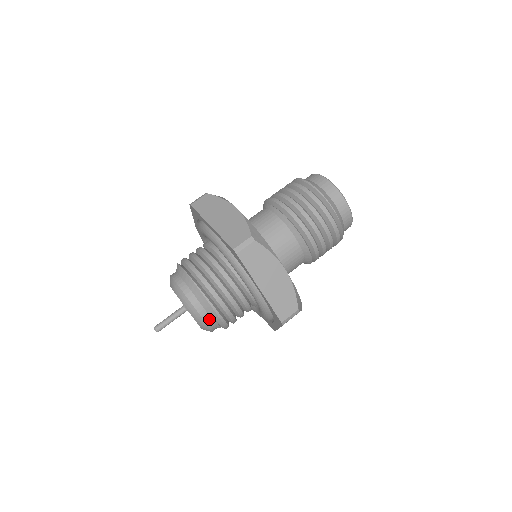
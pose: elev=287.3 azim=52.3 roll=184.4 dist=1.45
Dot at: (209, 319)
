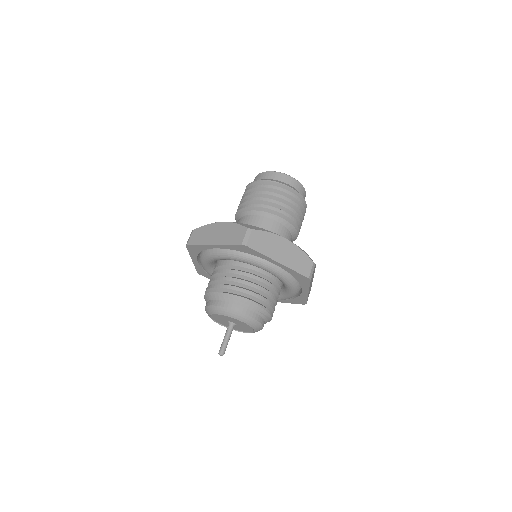
Dot at: (256, 315)
